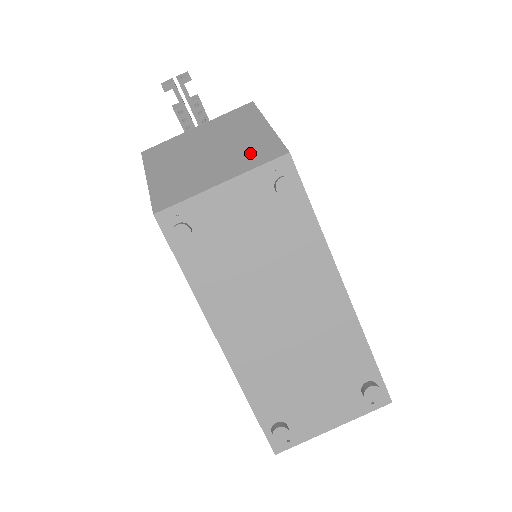
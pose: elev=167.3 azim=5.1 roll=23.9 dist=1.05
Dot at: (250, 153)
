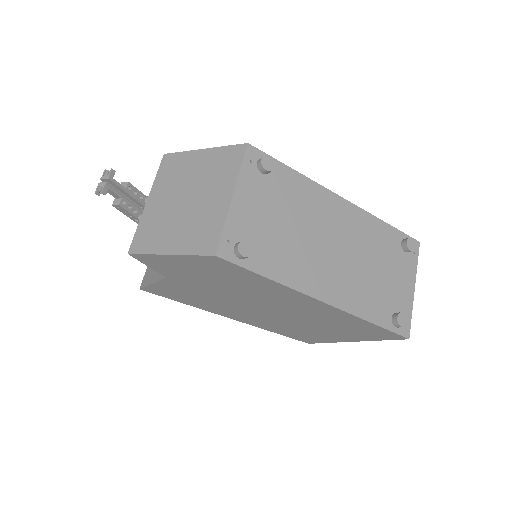
Dot at: (221, 169)
